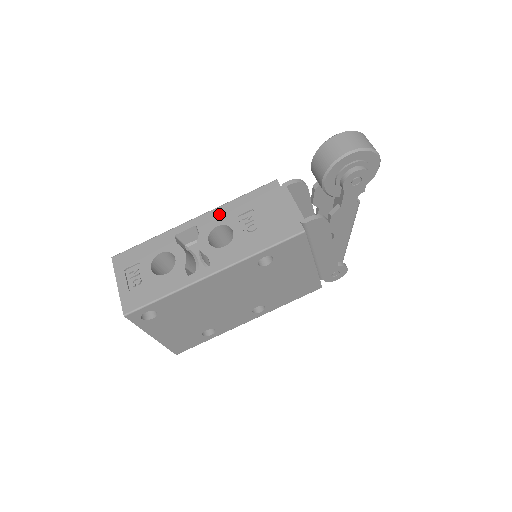
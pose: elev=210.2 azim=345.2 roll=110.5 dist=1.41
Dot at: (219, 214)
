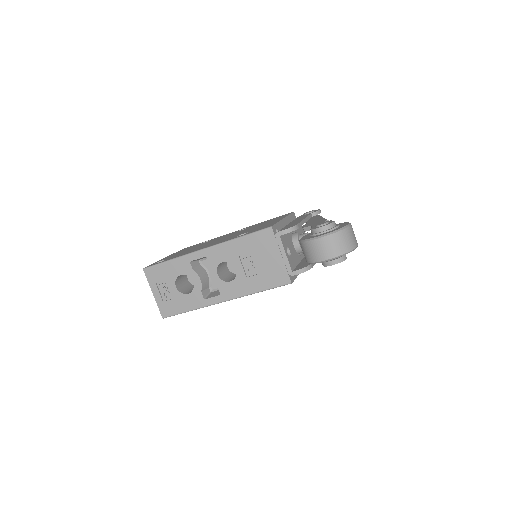
Dot at: (224, 251)
